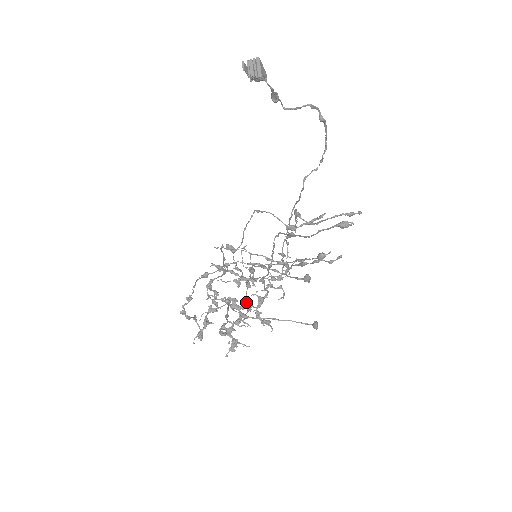
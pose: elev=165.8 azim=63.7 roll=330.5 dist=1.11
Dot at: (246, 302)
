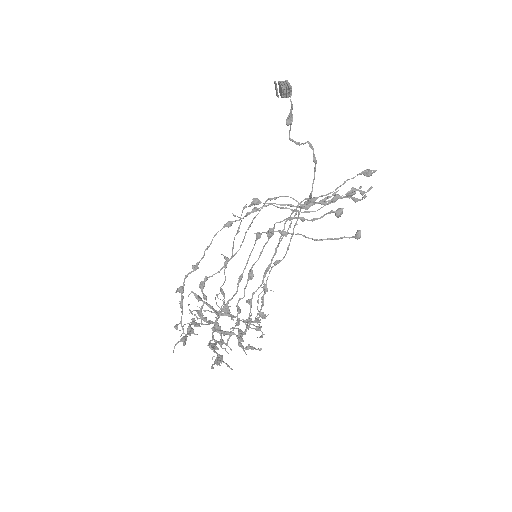
Dot at: (239, 307)
